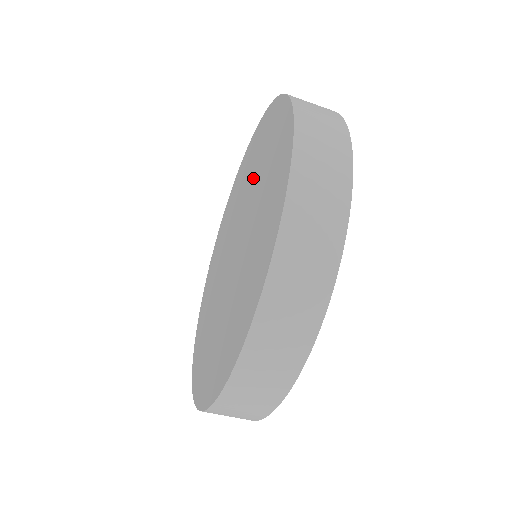
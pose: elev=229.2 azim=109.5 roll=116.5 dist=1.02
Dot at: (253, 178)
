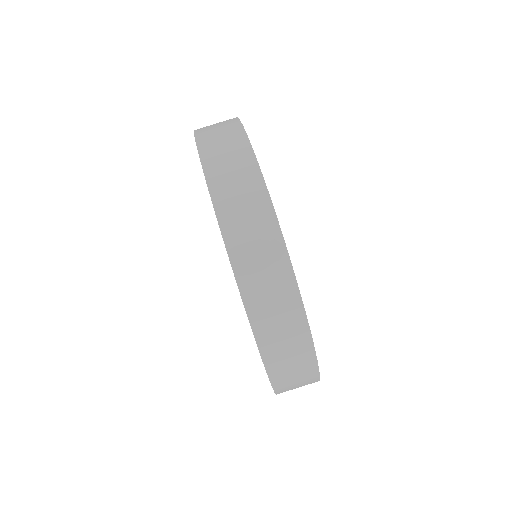
Dot at: occluded
